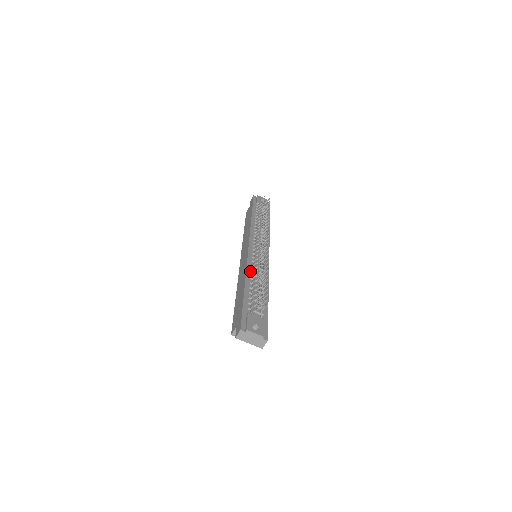
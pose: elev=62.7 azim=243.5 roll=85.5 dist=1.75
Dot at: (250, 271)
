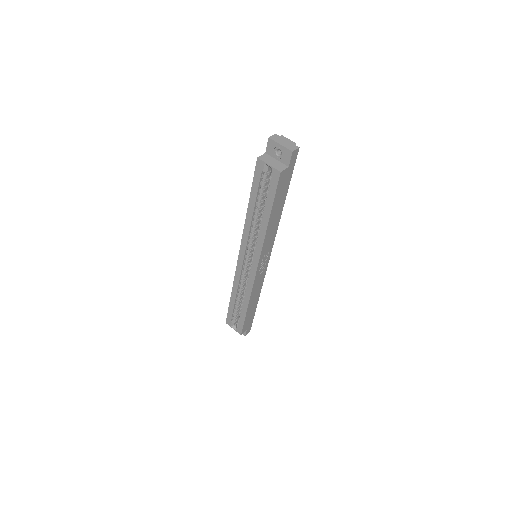
Dot at: occluded
